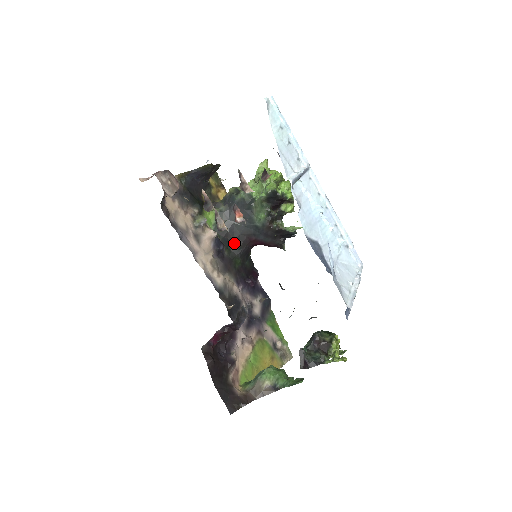
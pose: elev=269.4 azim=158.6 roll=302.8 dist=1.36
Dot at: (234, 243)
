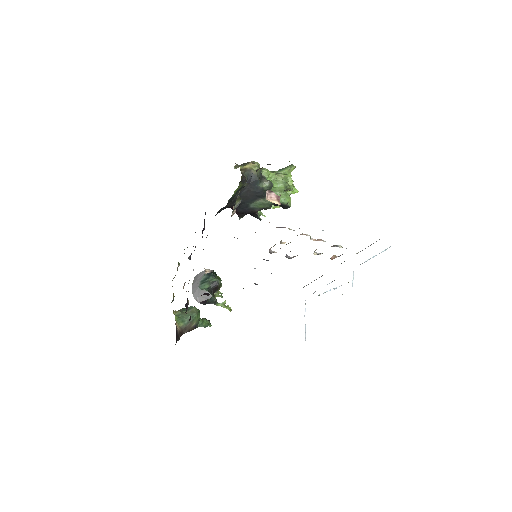
Dot at: (224, 207)
